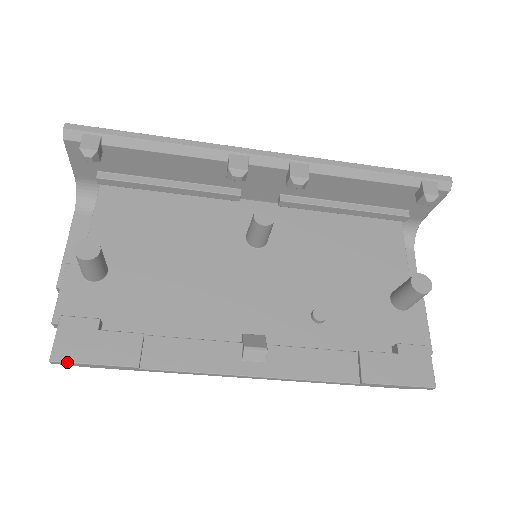
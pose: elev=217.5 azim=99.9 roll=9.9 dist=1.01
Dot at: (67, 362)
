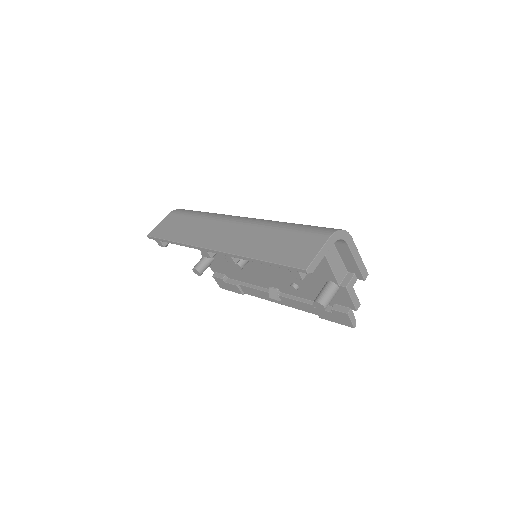
Dot at: (225, 289)
